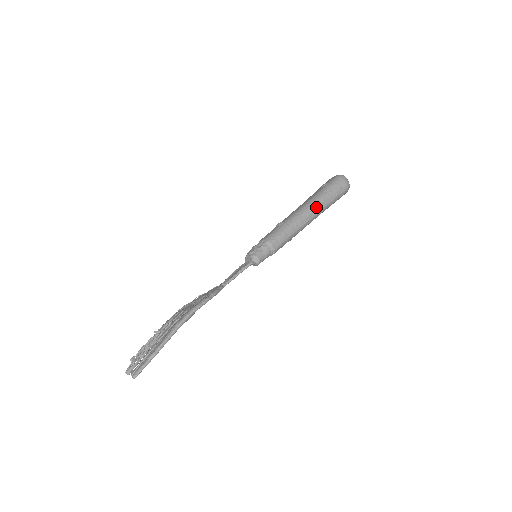
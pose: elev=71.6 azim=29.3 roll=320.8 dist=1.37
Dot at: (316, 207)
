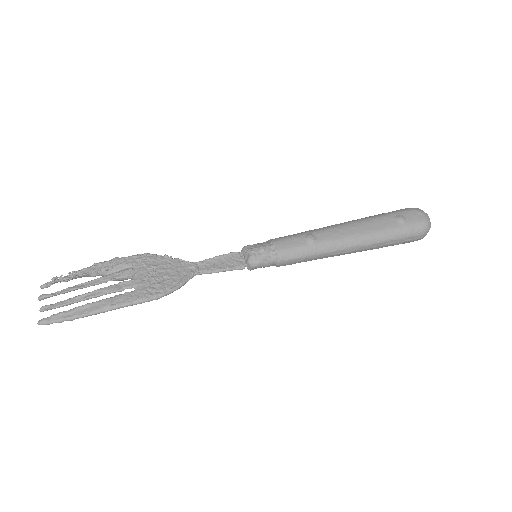
Dot at: (363, 248)
